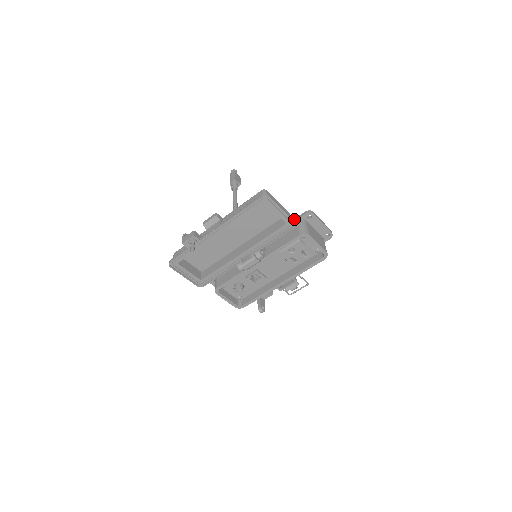
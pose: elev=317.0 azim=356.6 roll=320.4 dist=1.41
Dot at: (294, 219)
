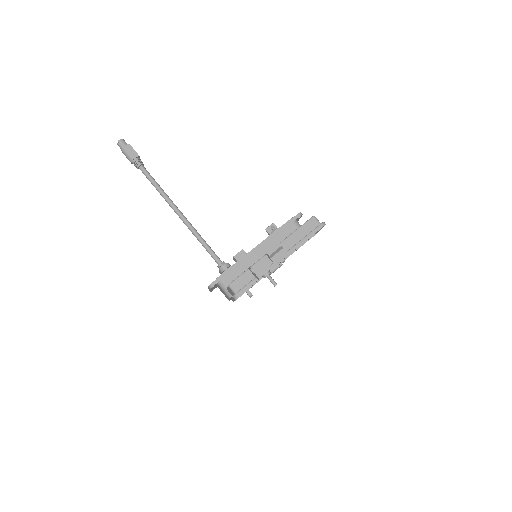
Dot at: (290, 221)
